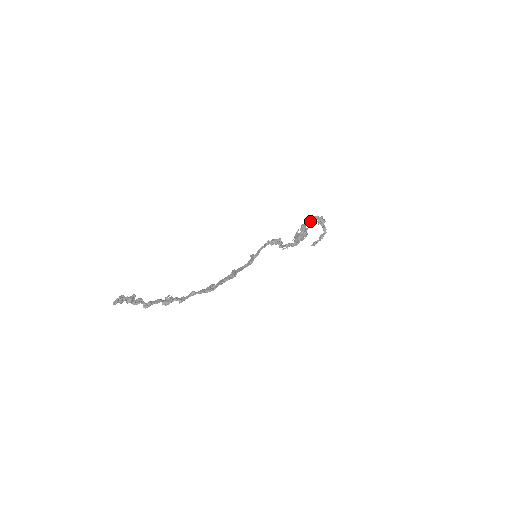
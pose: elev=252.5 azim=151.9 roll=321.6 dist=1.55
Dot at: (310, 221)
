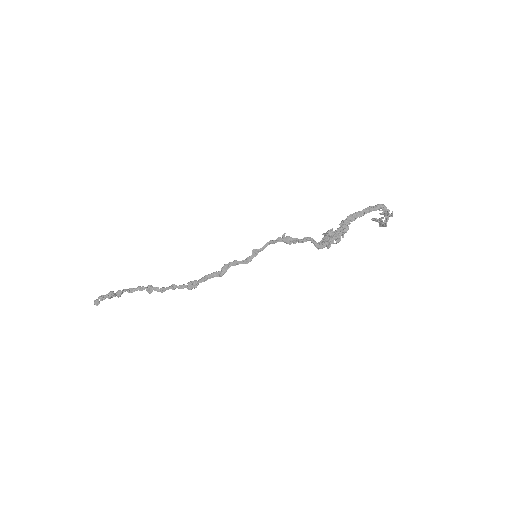
Dot at: (363, 215)
